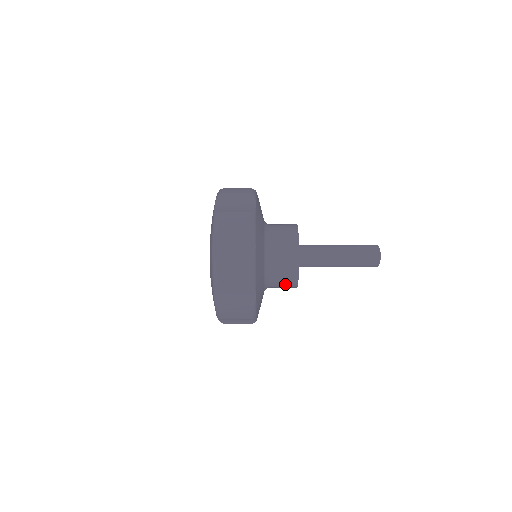
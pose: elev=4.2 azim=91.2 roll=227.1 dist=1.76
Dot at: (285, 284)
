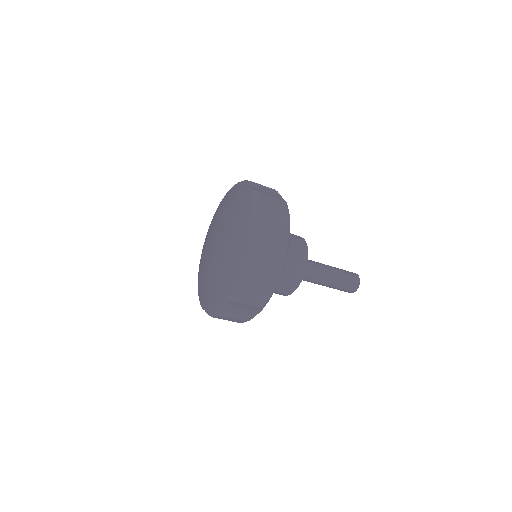
Dot at: (275, 293)
